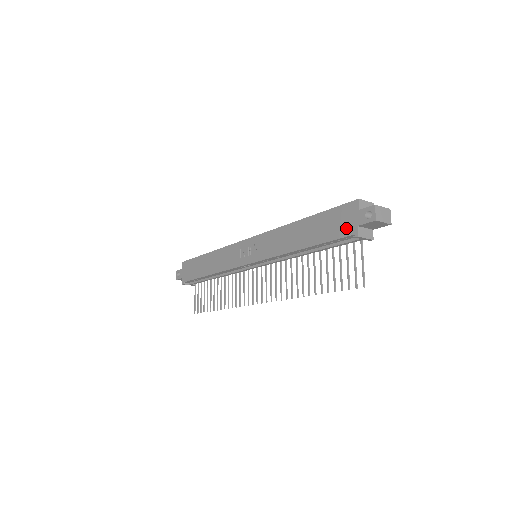
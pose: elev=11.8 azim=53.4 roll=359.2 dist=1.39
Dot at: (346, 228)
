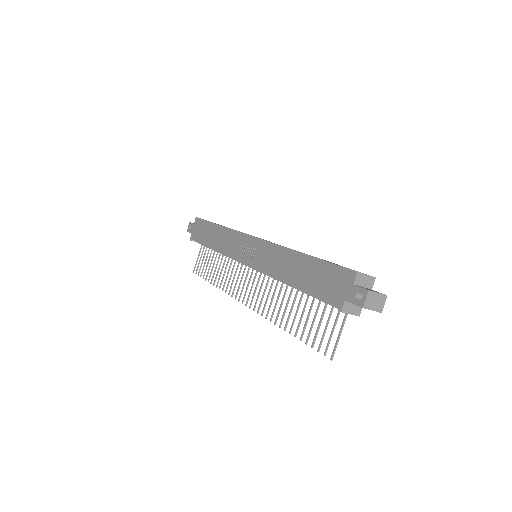
Dot at: (334, 294)
